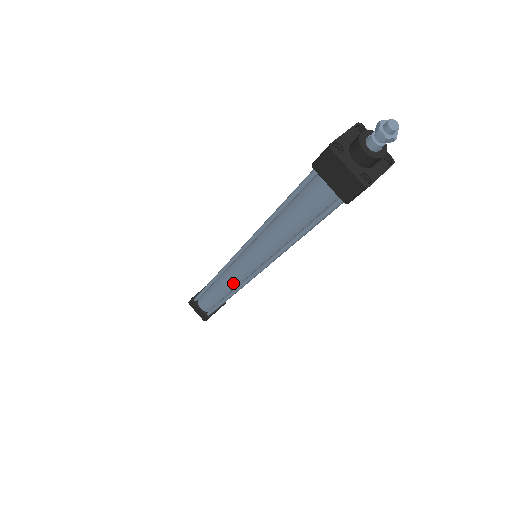
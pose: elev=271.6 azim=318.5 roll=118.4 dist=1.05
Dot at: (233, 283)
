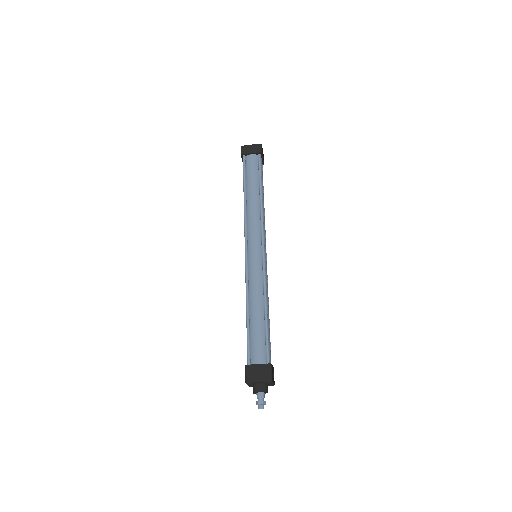
Dot at: occluded
